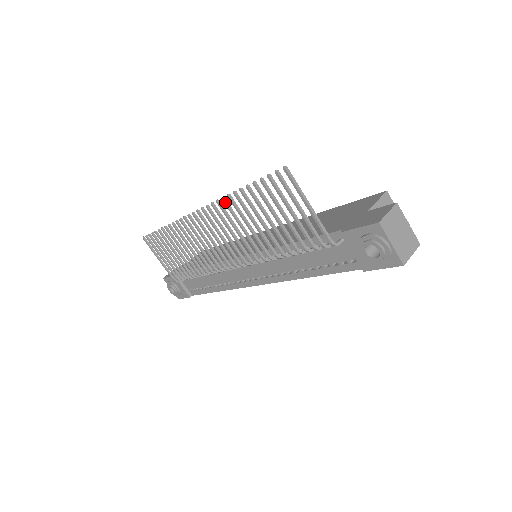
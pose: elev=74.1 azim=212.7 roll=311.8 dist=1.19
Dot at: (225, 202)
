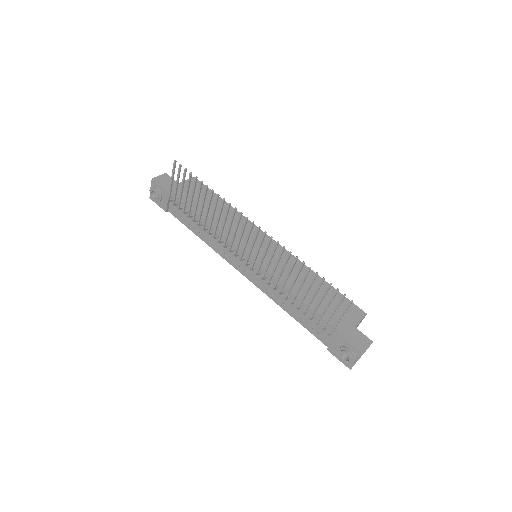
Dot at: (290, 255)
